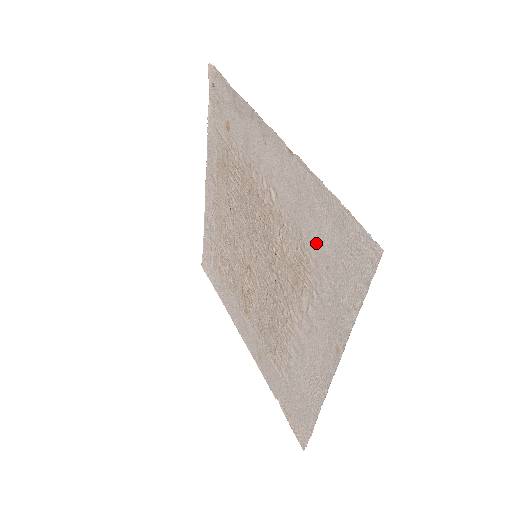
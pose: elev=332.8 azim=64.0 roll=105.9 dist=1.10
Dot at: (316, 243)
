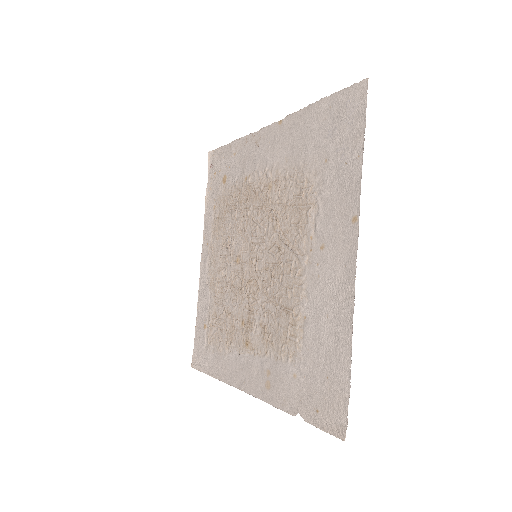
Dot at: (313, 154)
